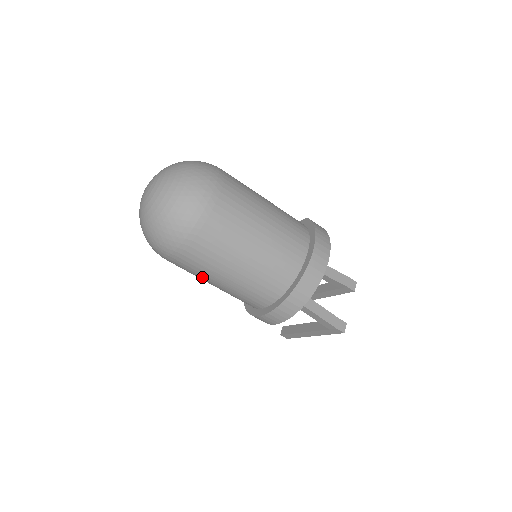
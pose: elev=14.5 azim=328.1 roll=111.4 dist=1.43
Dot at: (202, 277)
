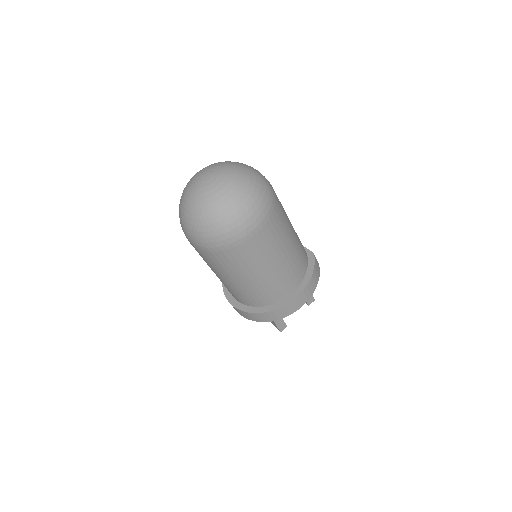
Dot at: occluded
